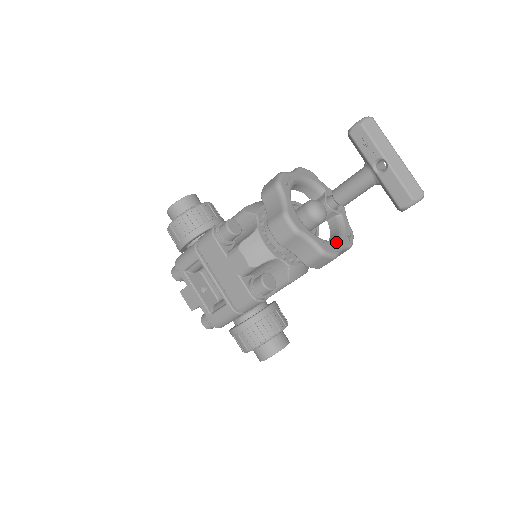
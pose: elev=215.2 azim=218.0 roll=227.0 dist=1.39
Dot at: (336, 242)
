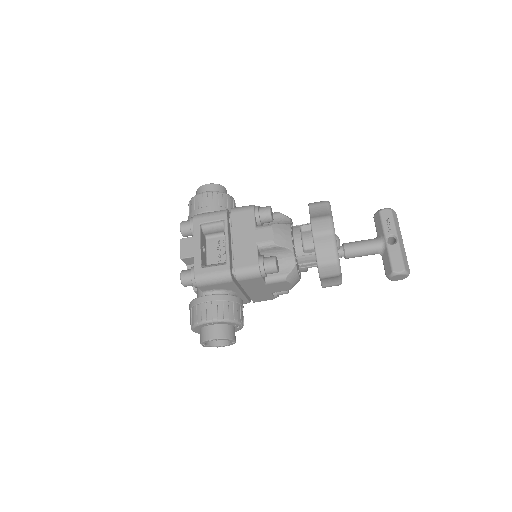
Dot at: occluded
